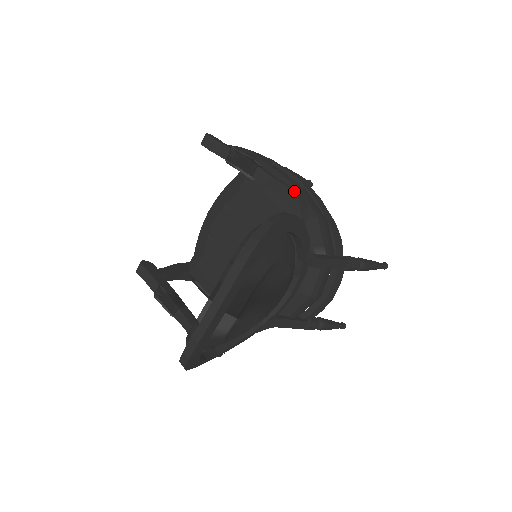
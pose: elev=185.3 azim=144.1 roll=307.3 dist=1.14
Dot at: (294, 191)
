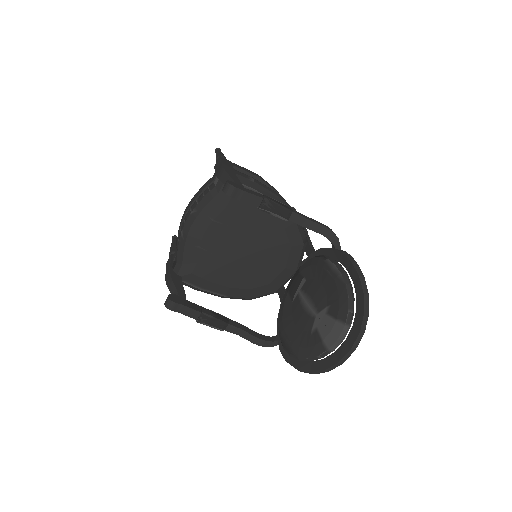
Dot at: (329, 229)
